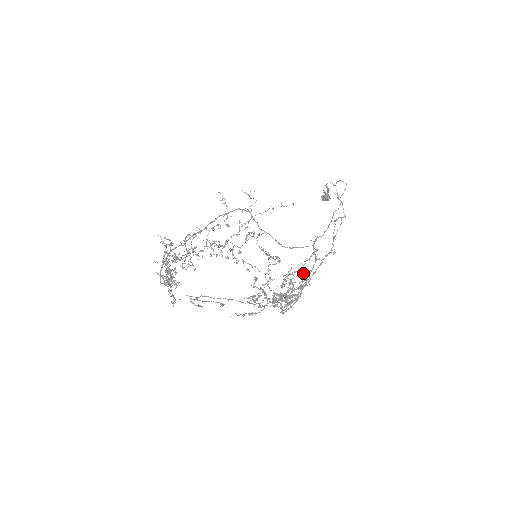
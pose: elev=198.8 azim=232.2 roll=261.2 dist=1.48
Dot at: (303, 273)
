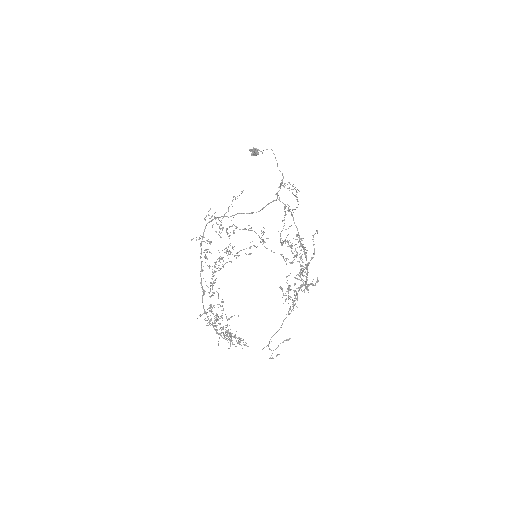
Dot at: occluded
